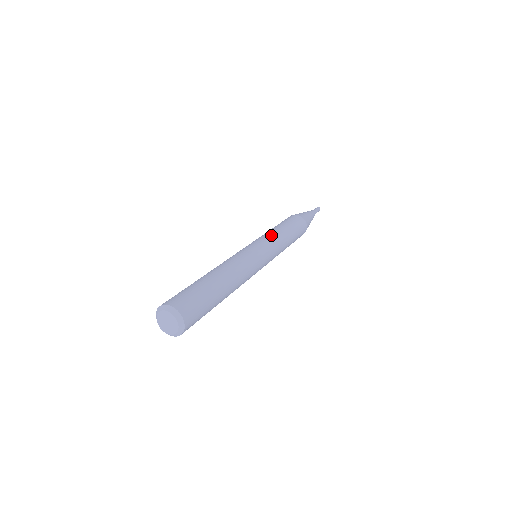
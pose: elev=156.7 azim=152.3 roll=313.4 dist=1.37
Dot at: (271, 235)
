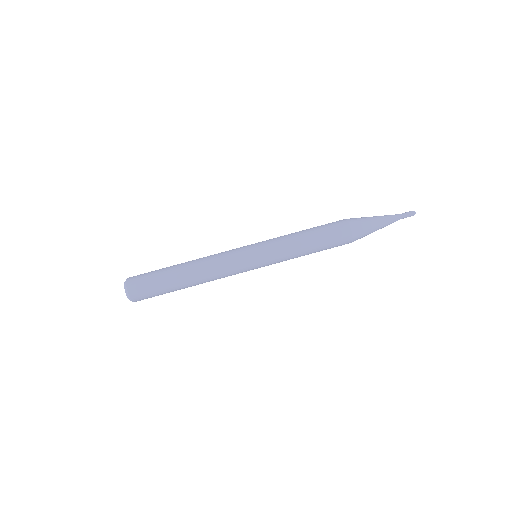
Dot at: (282, 247)
